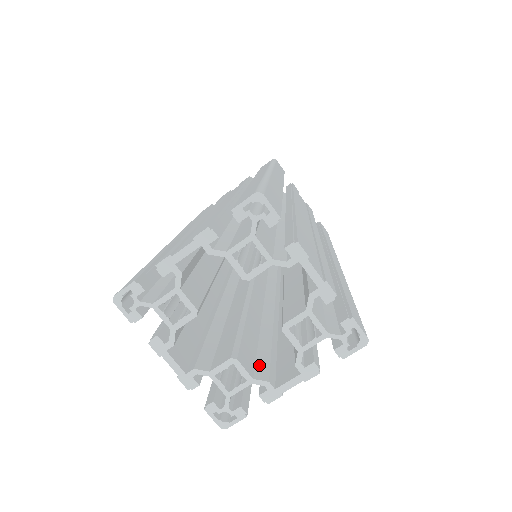
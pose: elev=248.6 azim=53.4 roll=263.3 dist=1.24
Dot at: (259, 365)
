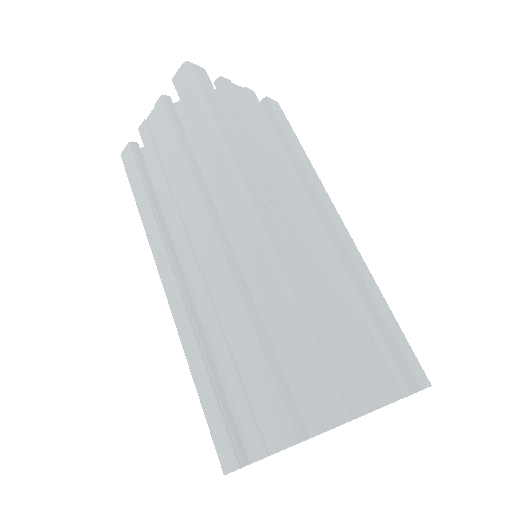
Dot at: occluded
